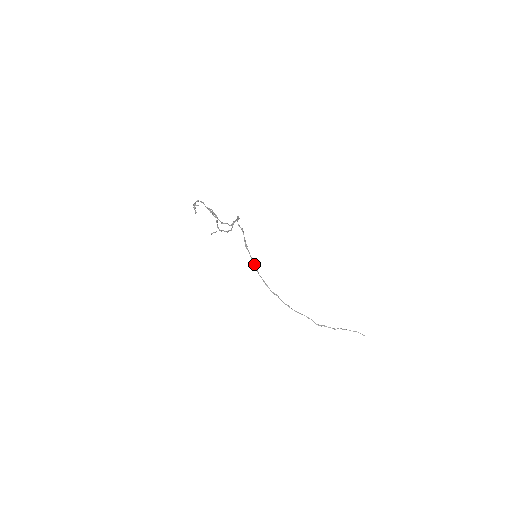
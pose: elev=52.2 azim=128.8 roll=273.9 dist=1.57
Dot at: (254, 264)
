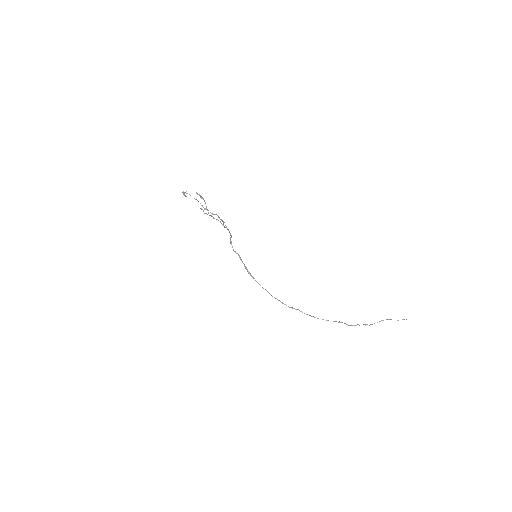
Dot at: (263, 288)
